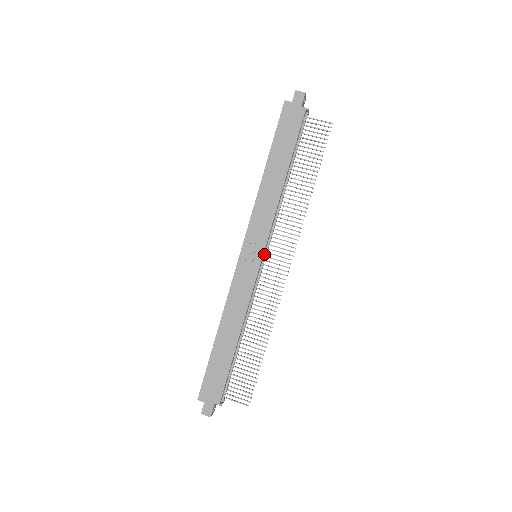
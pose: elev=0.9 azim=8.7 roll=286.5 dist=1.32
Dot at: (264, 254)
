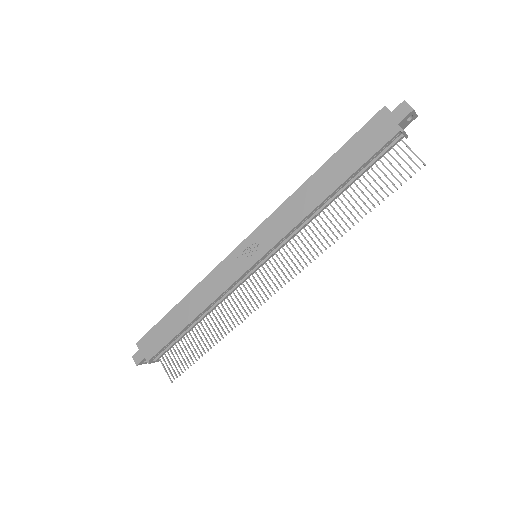
Dot at: (263, 260)
